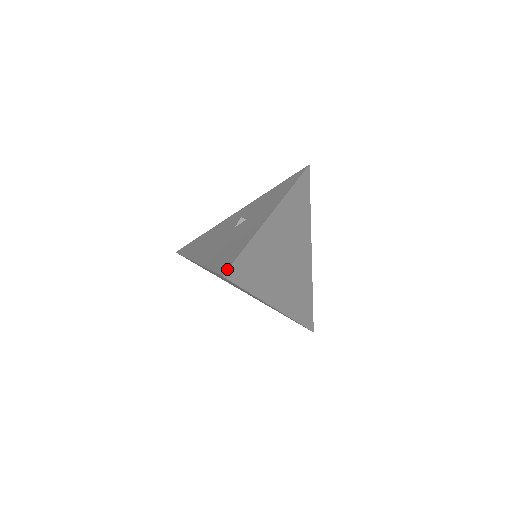
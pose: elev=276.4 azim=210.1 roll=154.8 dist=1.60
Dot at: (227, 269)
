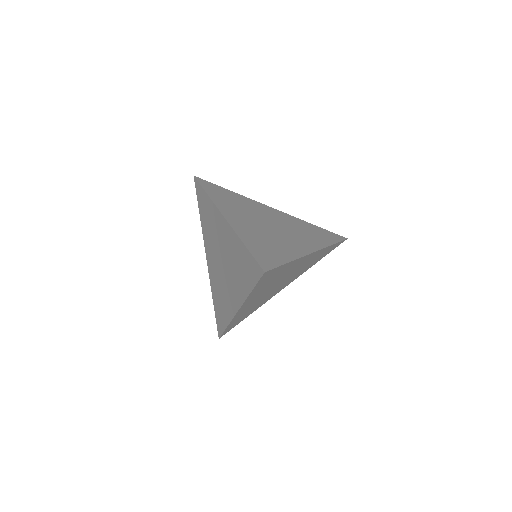
Dot at: (201, 179)
